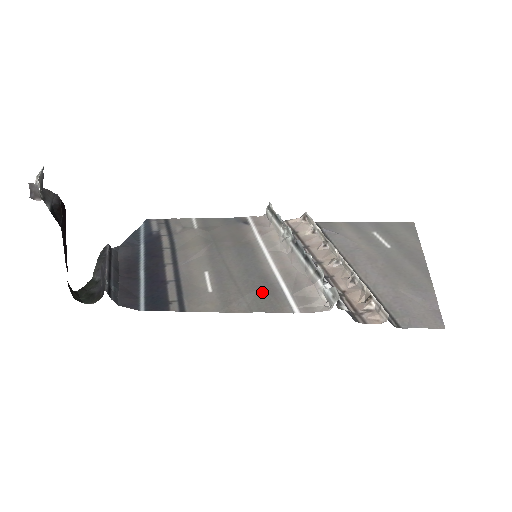
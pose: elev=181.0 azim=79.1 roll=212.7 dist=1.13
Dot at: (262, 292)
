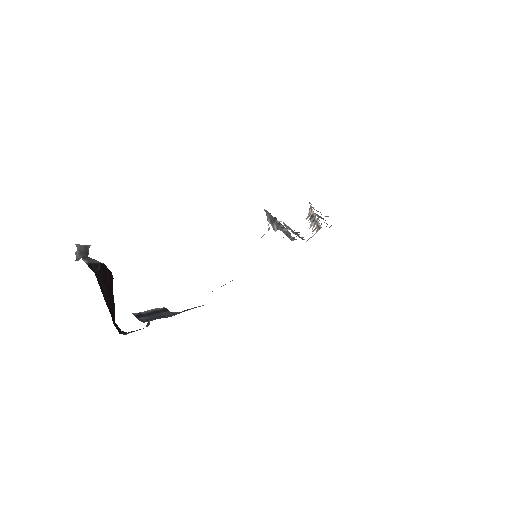
Dot at: occluded
